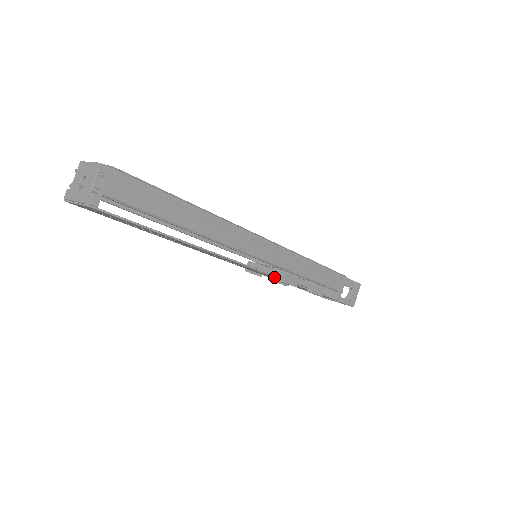
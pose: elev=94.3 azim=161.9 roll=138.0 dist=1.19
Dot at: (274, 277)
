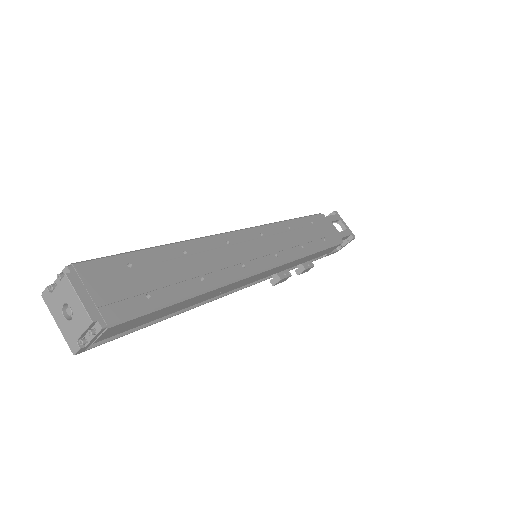
Dot at: occluded
